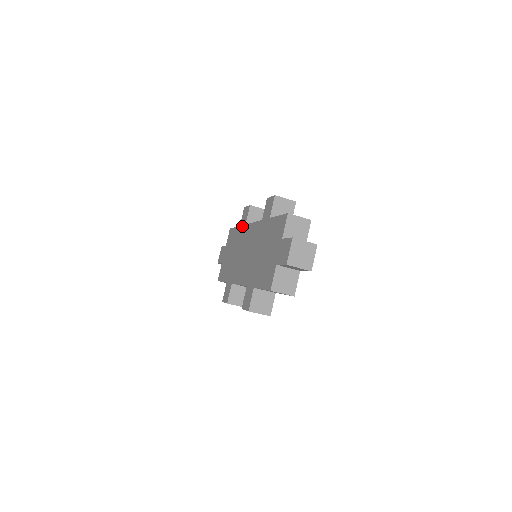
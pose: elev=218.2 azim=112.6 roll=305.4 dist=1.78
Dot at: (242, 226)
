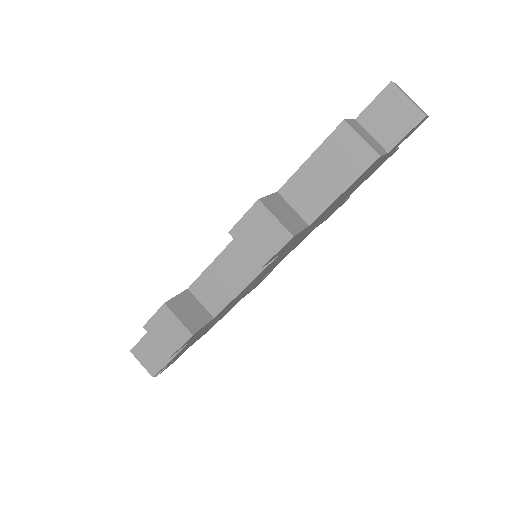
Dot at: occluded
